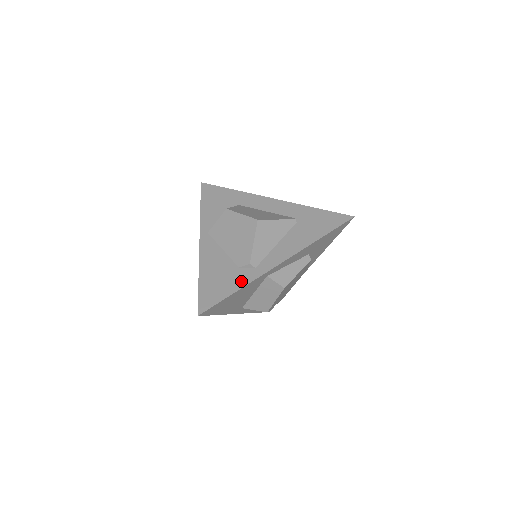
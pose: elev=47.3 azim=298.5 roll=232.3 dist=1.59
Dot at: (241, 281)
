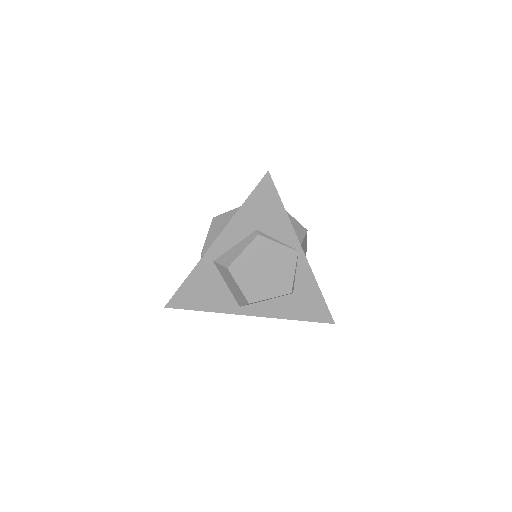
Dot at: occluded
